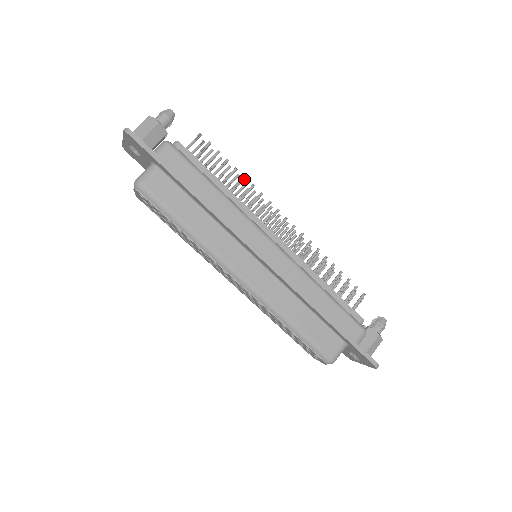
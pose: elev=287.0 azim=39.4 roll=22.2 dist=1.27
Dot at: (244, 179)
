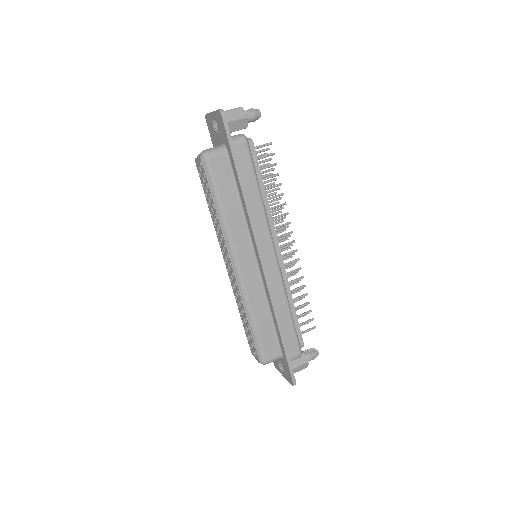
Dot at: (282, 195)
